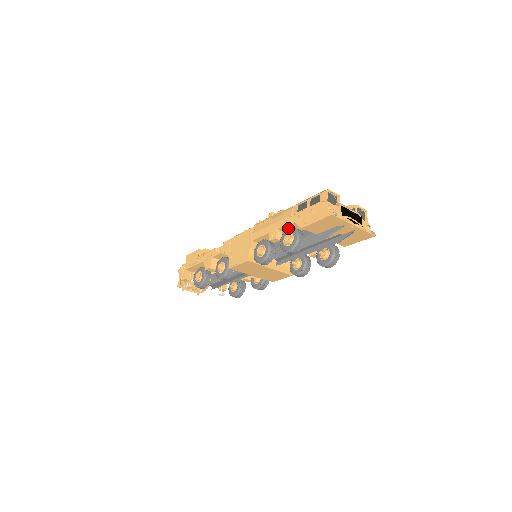
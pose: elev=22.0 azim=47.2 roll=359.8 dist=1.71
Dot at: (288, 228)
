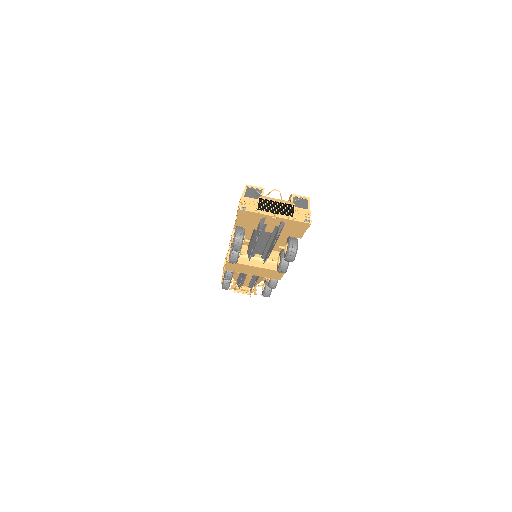
Dot at: occluded
